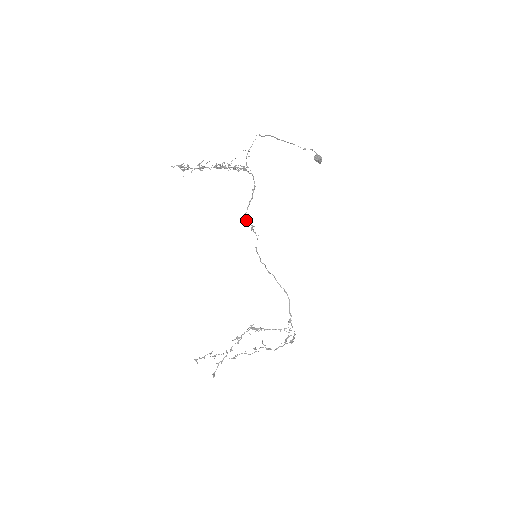
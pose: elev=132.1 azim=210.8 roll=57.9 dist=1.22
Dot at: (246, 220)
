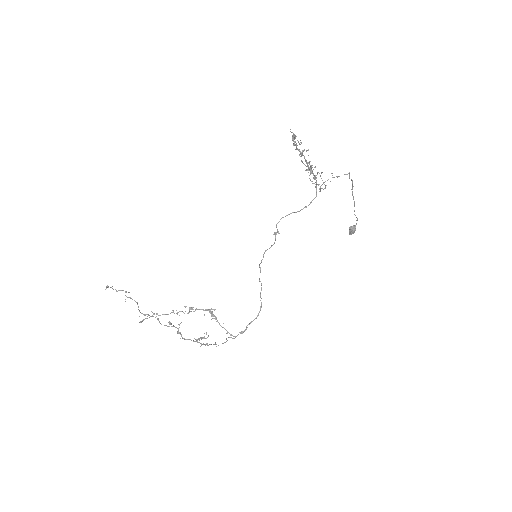
Dot at: (278, 222)
